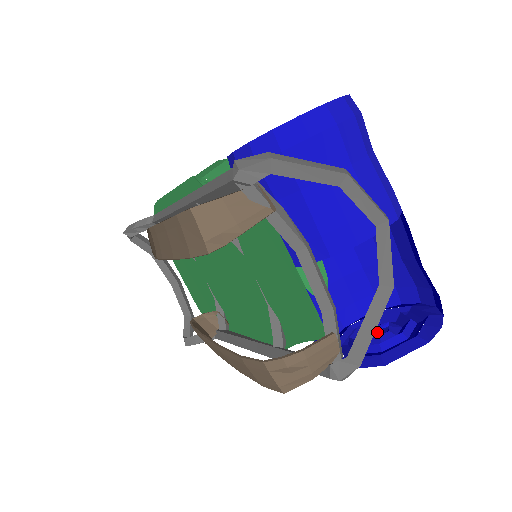
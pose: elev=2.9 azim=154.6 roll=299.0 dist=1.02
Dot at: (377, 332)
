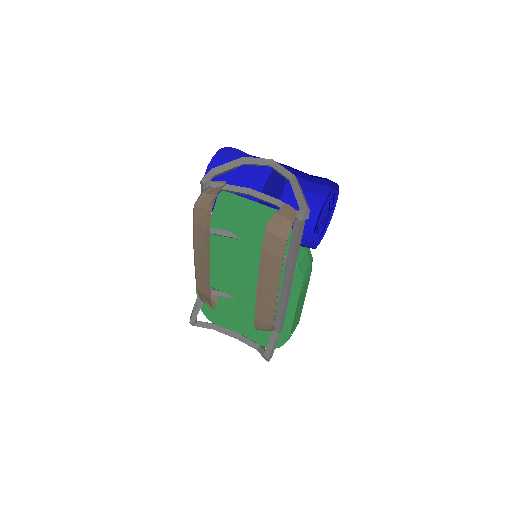
Dot at: (324, 219)
